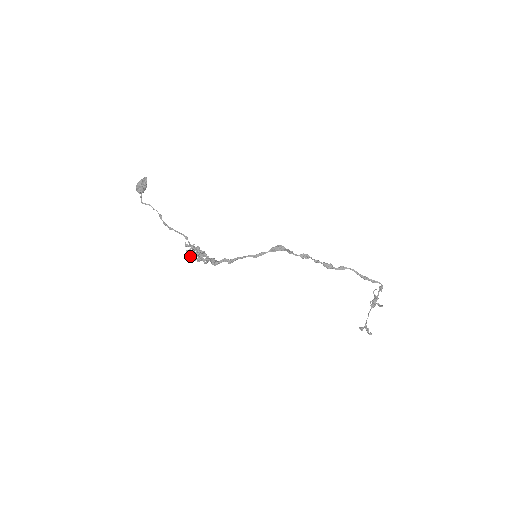
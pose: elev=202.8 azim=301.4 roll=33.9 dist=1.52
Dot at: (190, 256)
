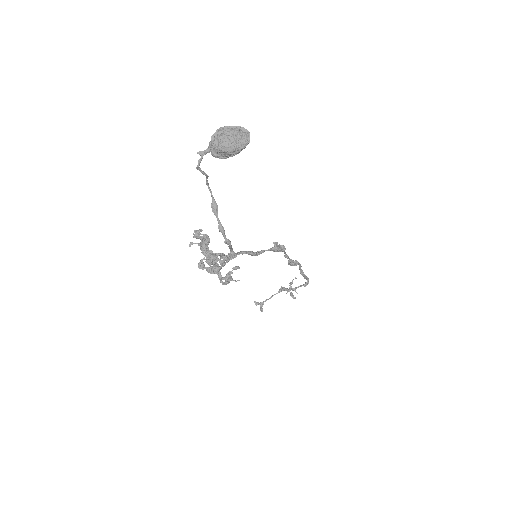
Dot at: (201, 261)
